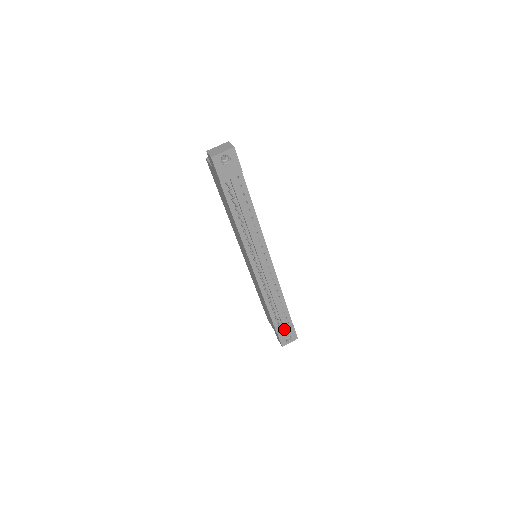
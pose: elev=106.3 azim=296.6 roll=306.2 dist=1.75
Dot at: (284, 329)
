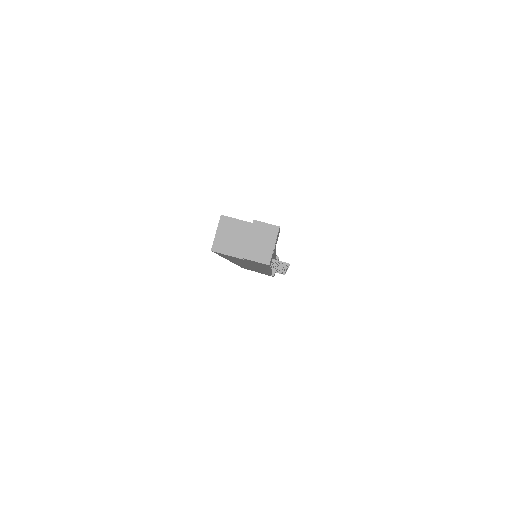
Dot at: occluded
